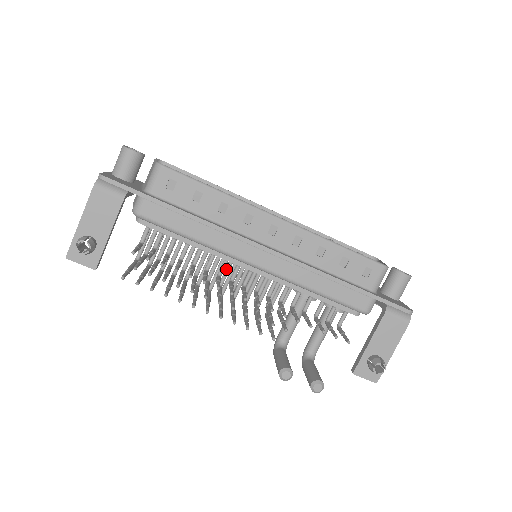
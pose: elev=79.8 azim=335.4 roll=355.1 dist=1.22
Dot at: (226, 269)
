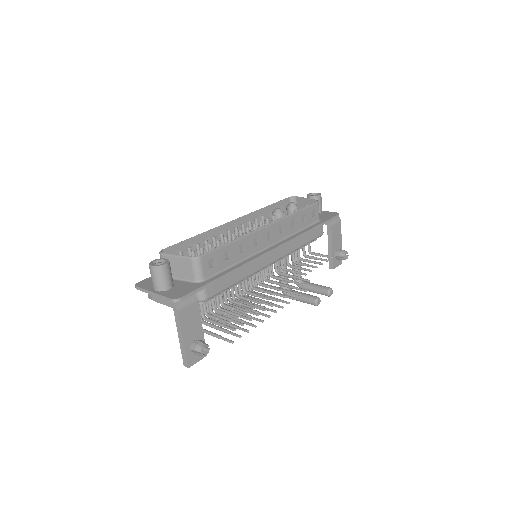
Dot at: occluded
